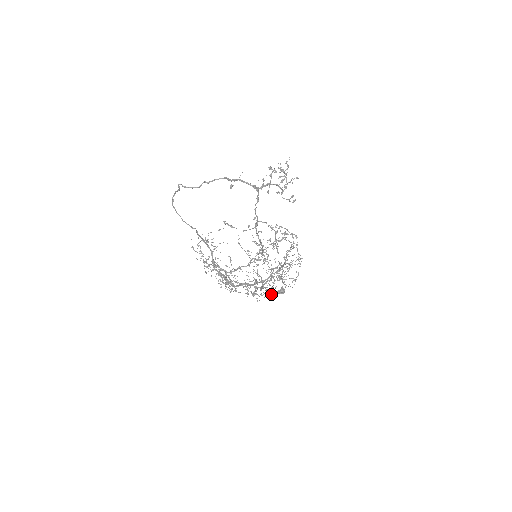
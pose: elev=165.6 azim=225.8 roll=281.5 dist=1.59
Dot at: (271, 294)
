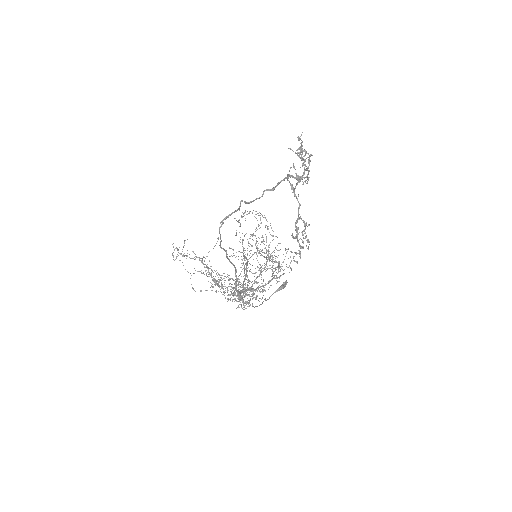
Dot at: (273, 293)
